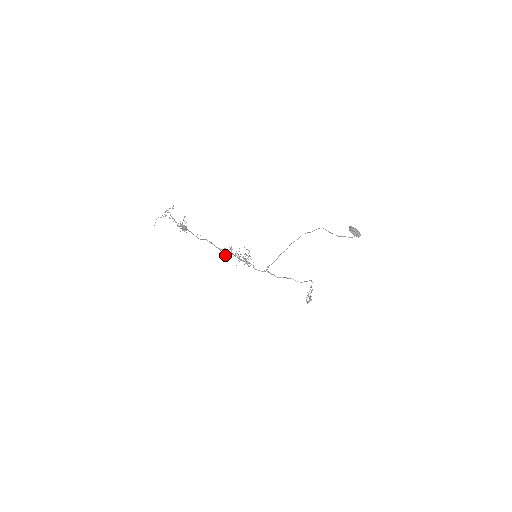
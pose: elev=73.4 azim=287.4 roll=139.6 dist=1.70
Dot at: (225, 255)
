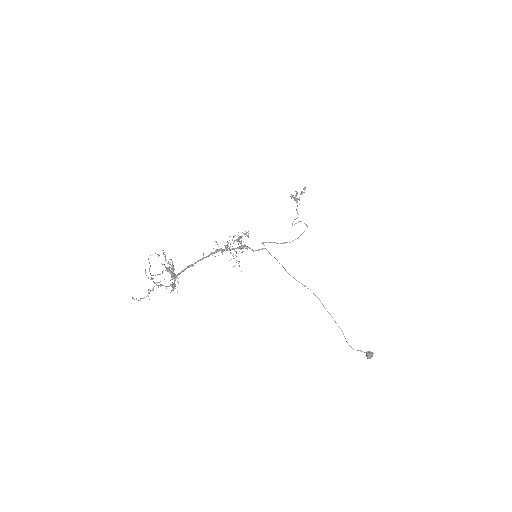
Dot at: occluded
